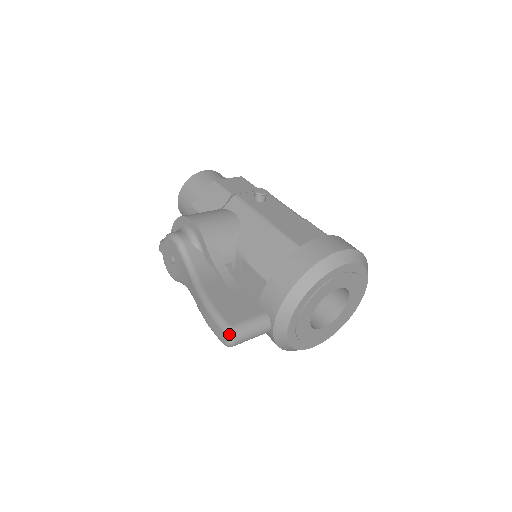
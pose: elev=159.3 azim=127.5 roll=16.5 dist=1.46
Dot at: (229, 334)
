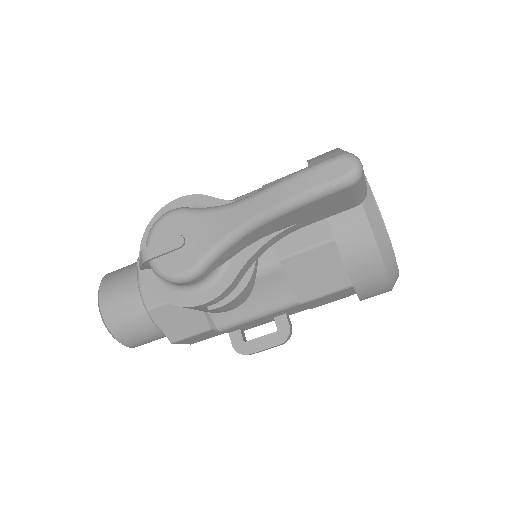
Dot at: (348, 154)
